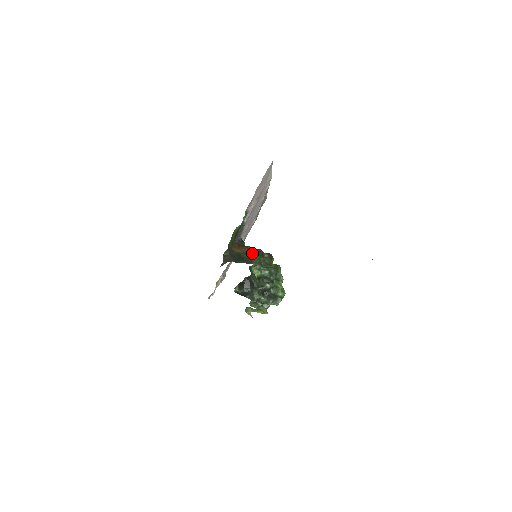
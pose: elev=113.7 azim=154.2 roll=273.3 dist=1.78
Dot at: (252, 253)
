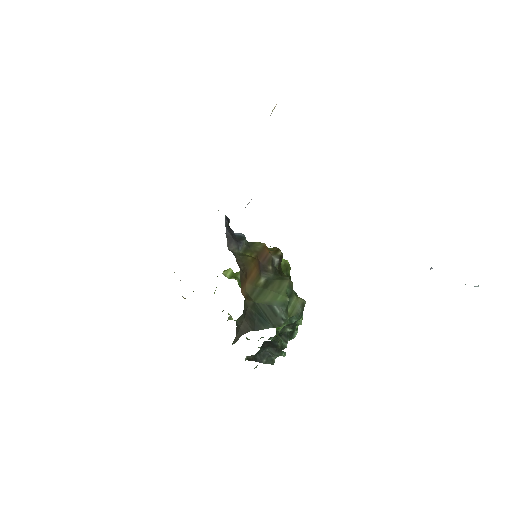
Dot at: (262, 273)
